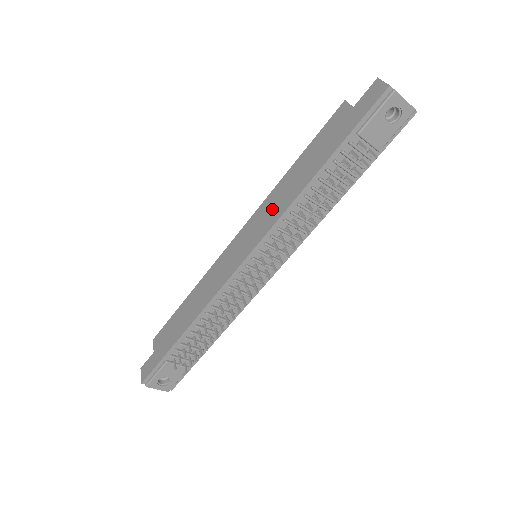
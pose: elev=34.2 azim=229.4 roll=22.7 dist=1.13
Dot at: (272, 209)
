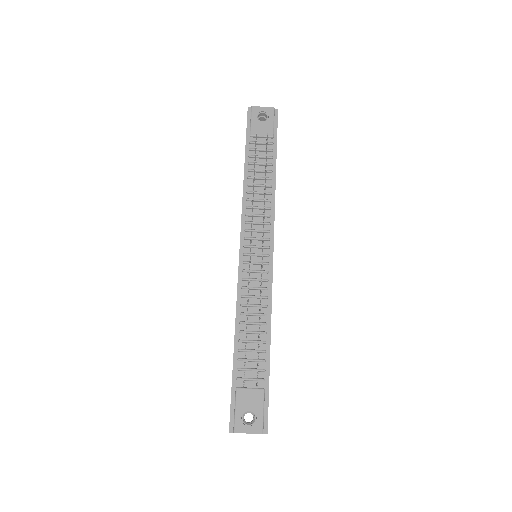
Dot at: occluded
